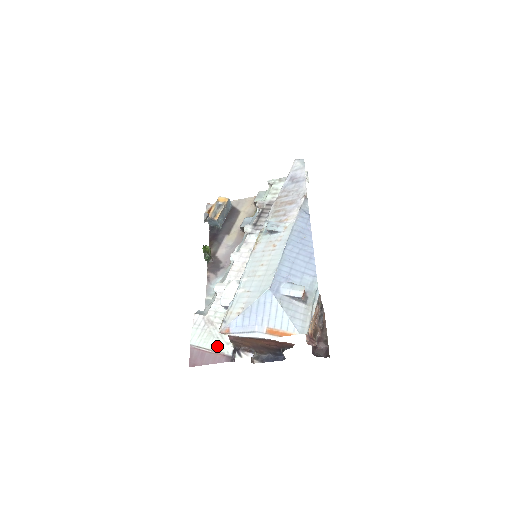
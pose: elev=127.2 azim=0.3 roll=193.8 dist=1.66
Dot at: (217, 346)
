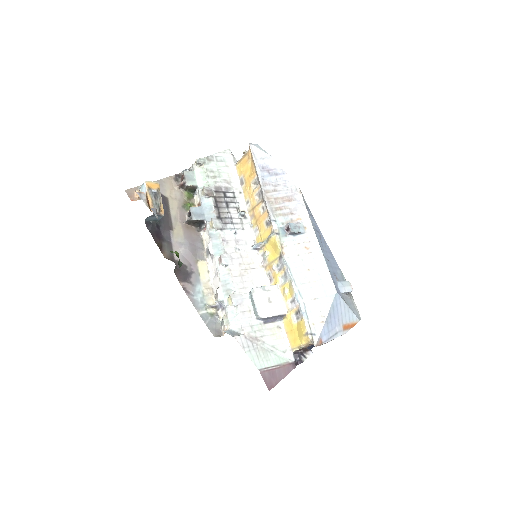
Dot at: (279, 359)
